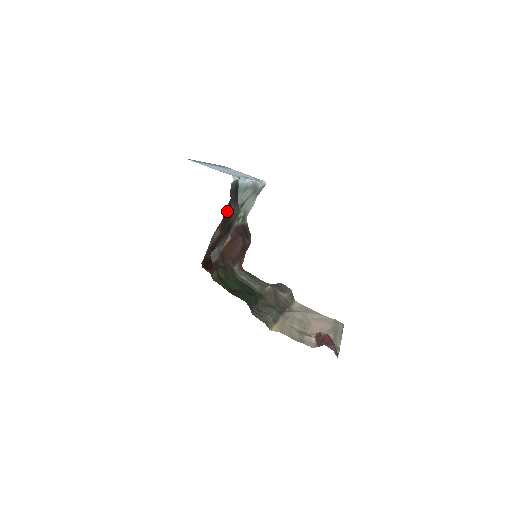
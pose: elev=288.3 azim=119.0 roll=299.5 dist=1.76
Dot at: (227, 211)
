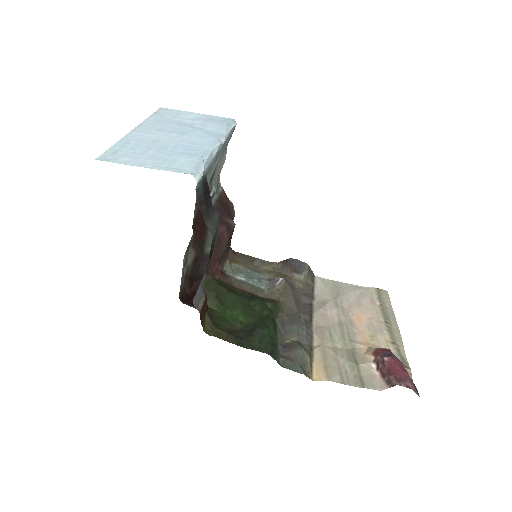
Dot at: (198, 221)
